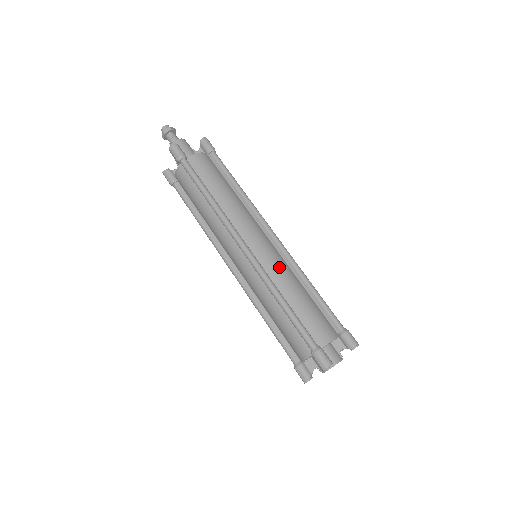
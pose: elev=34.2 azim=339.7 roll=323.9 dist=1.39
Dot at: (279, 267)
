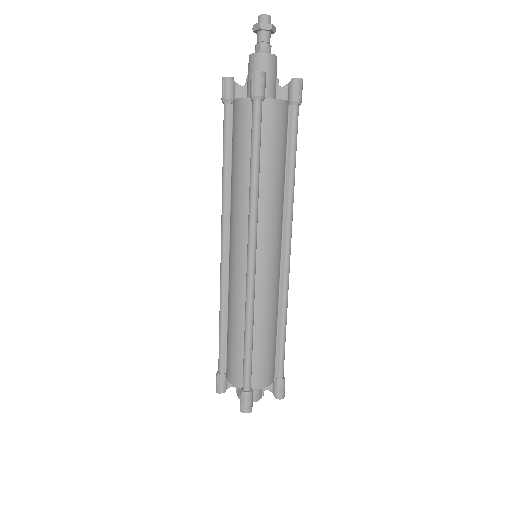
Dot at: (270, 294)
